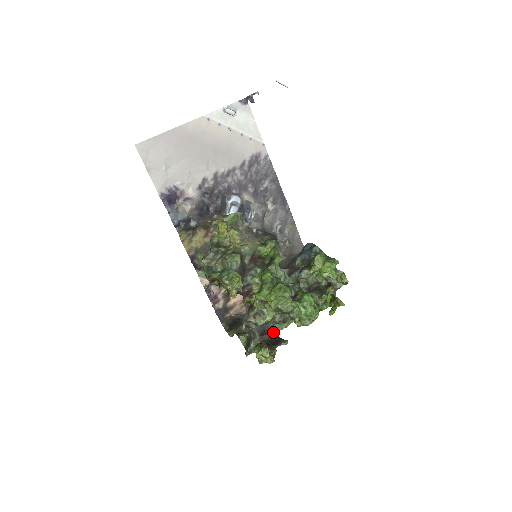
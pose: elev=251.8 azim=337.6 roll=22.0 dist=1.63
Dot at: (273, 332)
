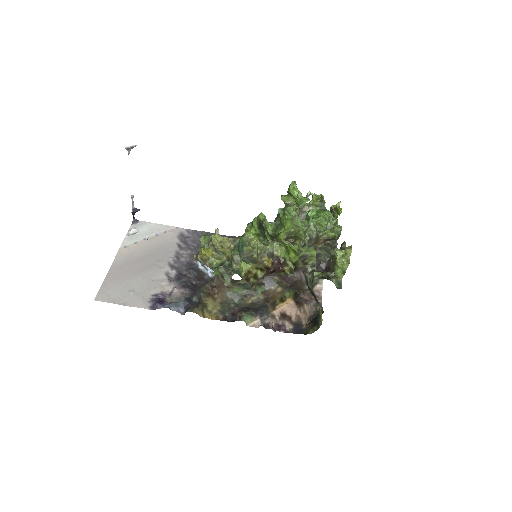
Dot at: occluded
